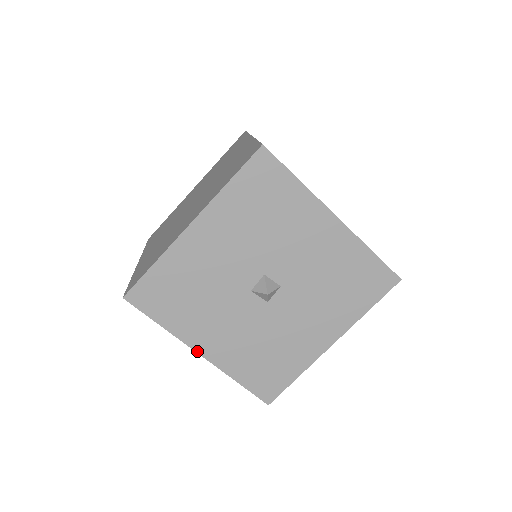
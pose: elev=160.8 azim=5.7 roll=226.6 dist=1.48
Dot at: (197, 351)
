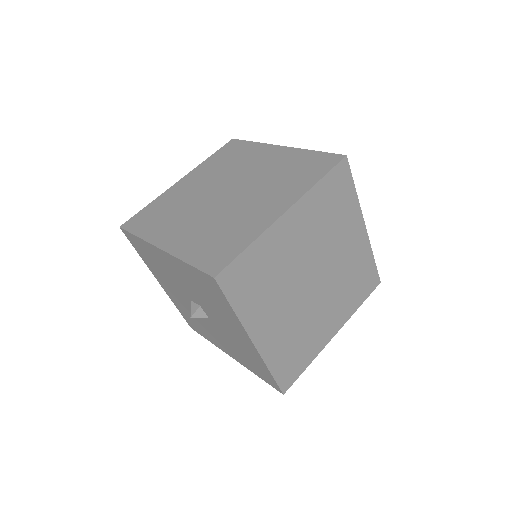
Dot at: (157, 280)
